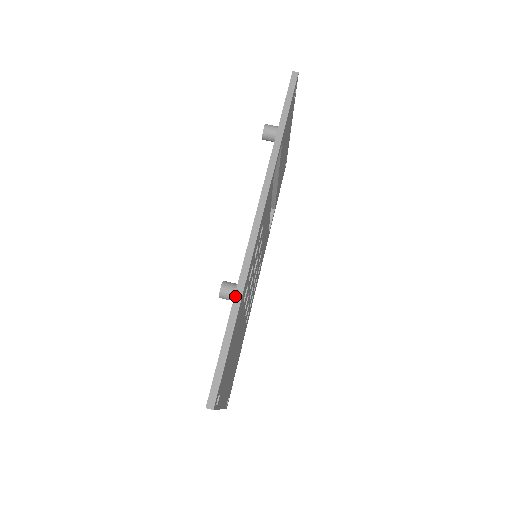
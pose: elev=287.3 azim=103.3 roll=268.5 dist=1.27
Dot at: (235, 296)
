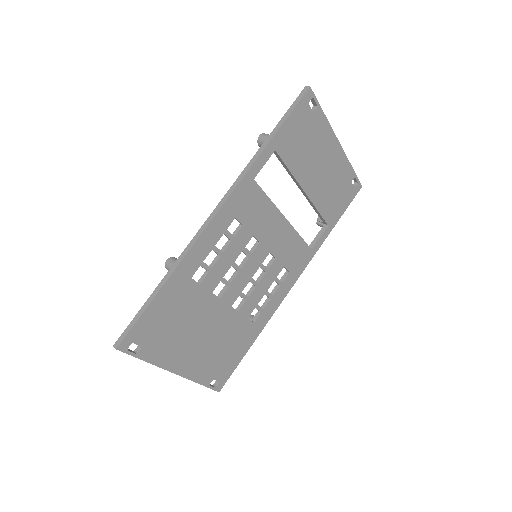
Dot at: (170, 269)
